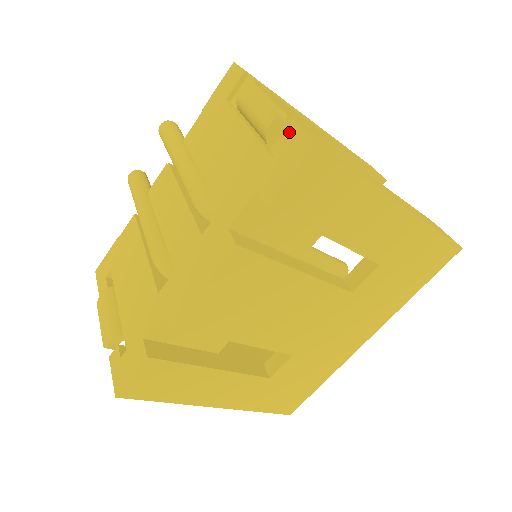
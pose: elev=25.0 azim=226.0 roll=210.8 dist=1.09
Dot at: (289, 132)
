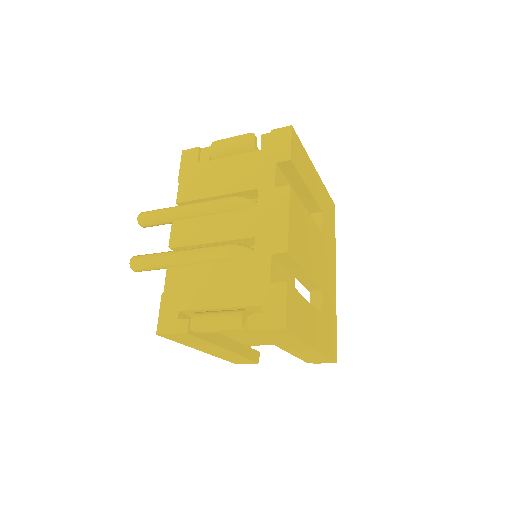
Dot at: (266, 138)
